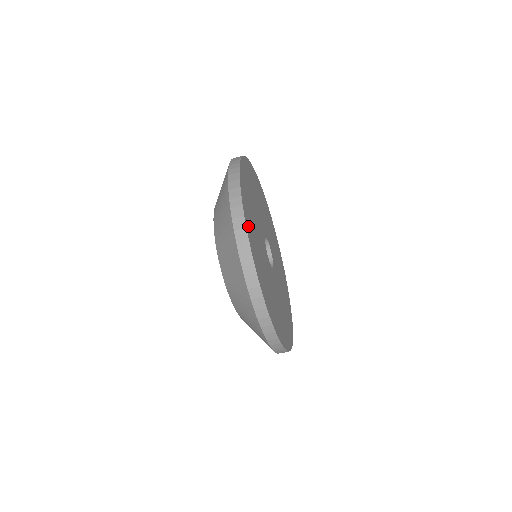
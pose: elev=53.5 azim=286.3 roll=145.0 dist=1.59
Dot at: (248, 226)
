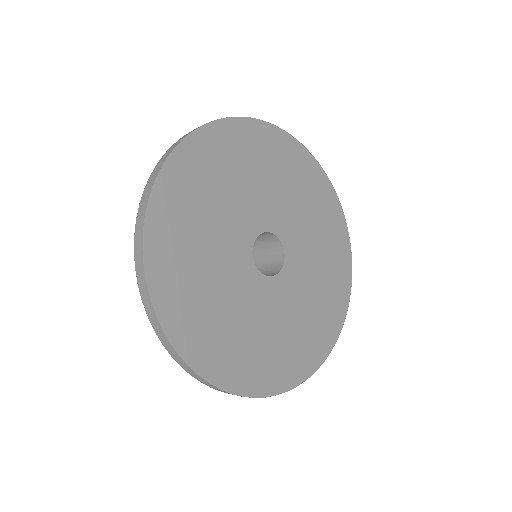
Dot at: (242, 381)
